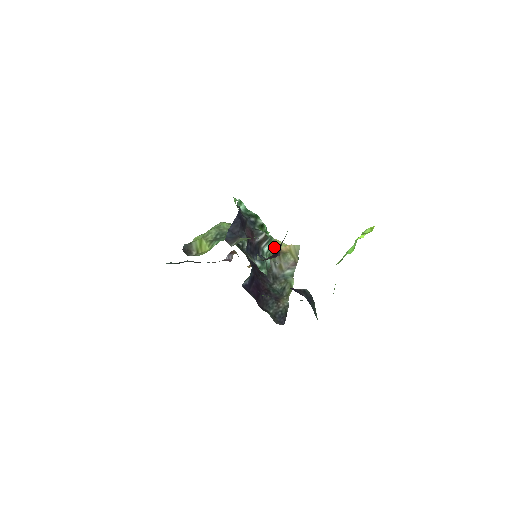
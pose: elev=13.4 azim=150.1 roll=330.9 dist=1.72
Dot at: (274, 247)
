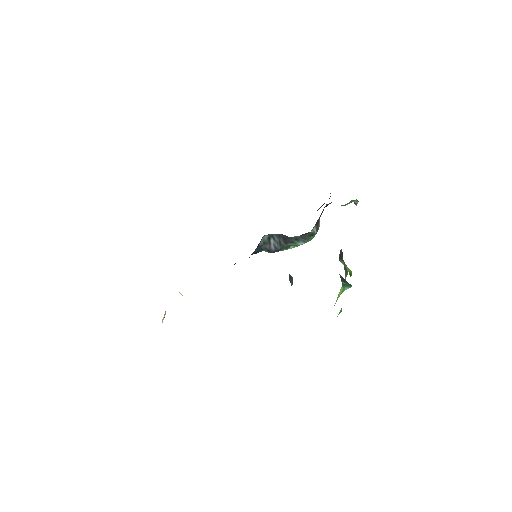
Dot at: occluded
